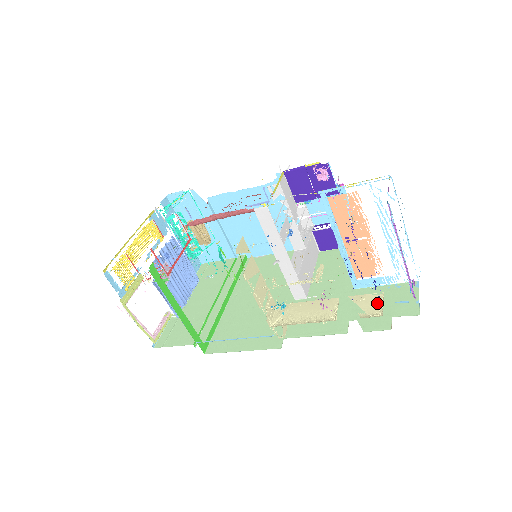
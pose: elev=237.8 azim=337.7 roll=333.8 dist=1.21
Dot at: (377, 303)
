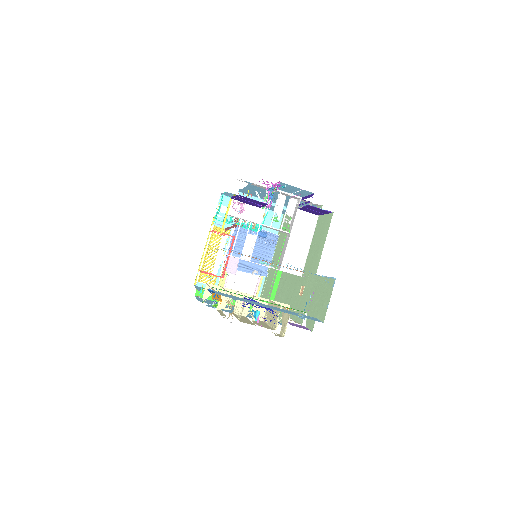
Dot at: (286, 322)
